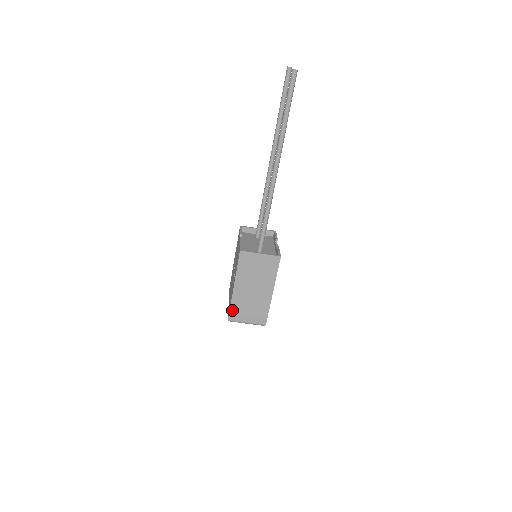
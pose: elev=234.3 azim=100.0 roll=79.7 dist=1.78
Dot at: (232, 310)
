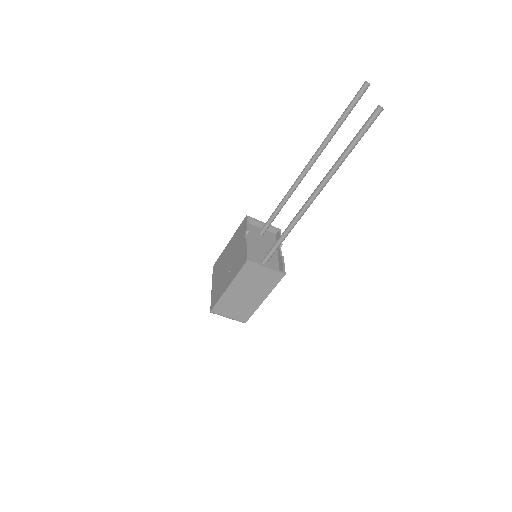
Dot at: (218, 305)
